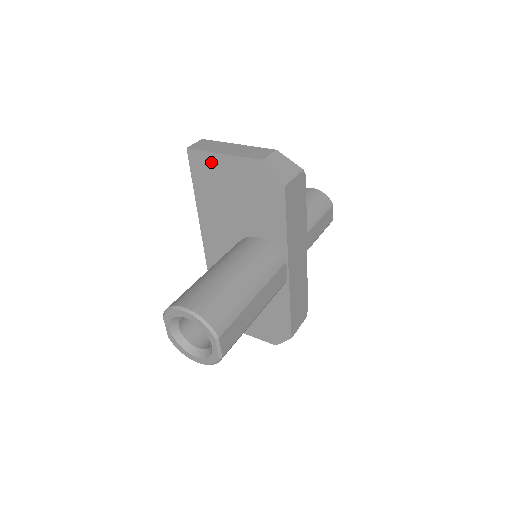
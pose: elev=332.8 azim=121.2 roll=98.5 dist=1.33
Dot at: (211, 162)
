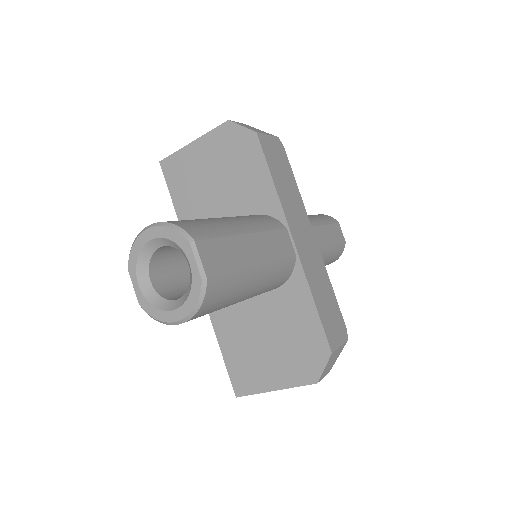
Dot at: (183, 160)
